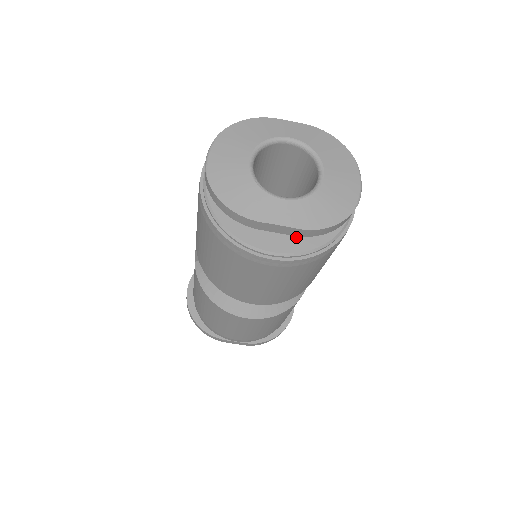
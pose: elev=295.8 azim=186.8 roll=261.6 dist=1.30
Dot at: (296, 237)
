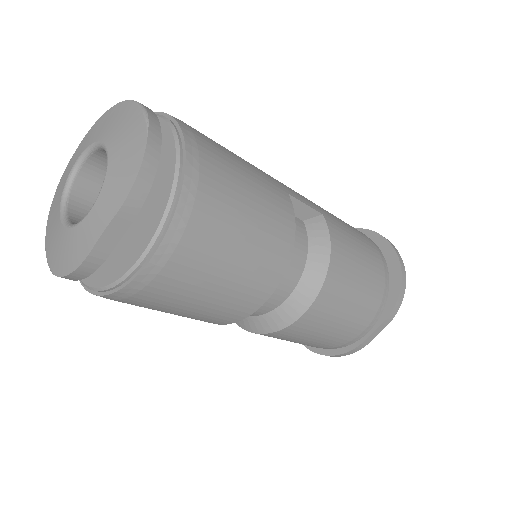
Dot at: (149, 218)
